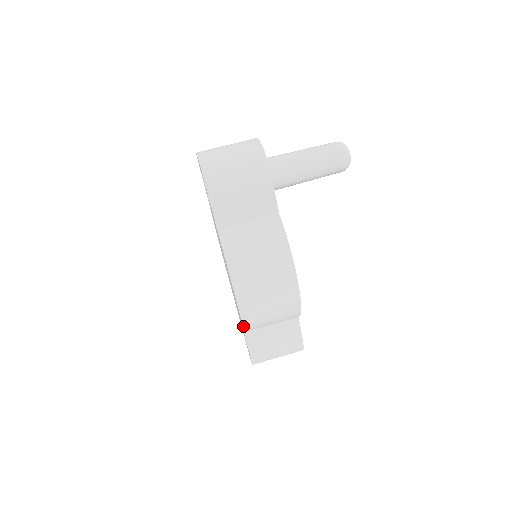
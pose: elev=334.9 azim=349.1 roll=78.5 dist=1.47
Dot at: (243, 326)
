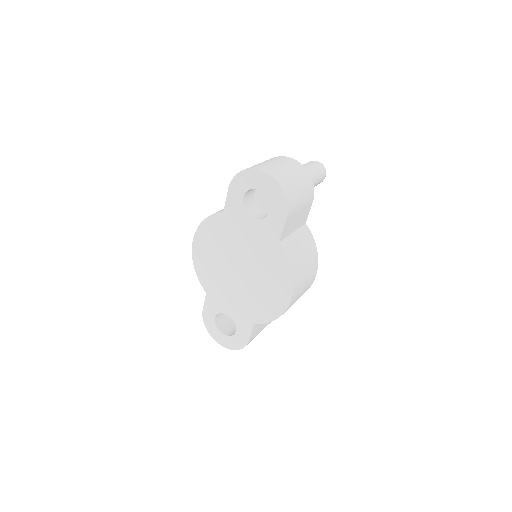
Dot at: occluded
